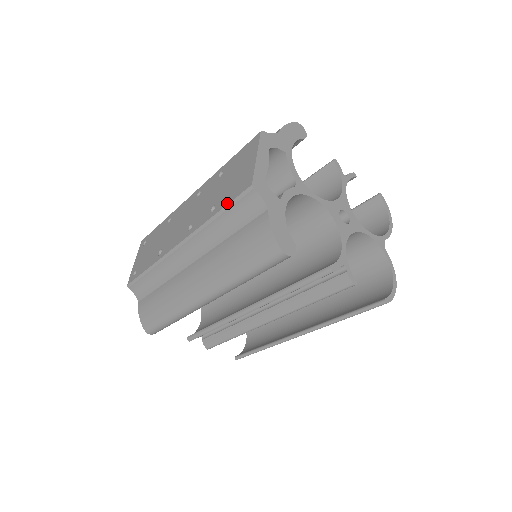
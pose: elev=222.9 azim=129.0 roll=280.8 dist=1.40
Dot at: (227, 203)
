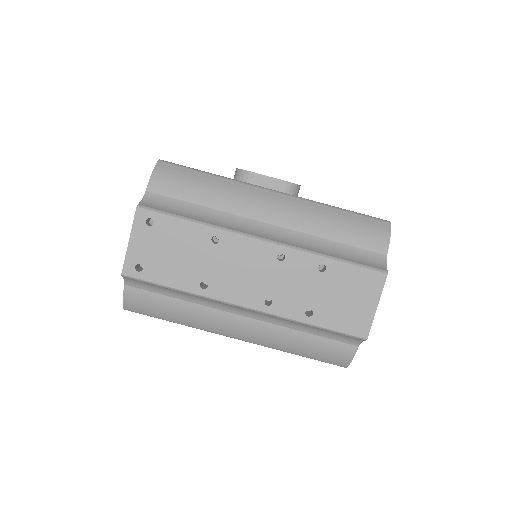
Dot at: (333, 329)
